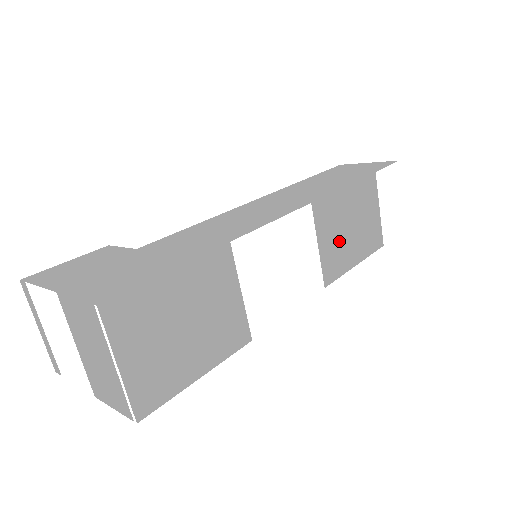
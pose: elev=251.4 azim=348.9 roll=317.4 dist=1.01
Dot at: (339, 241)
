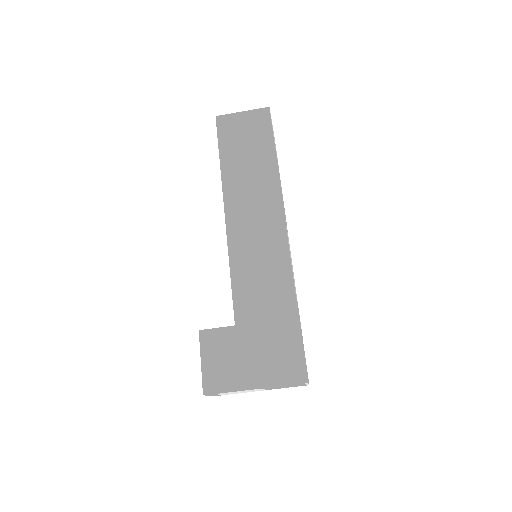
Dot at: occluded
